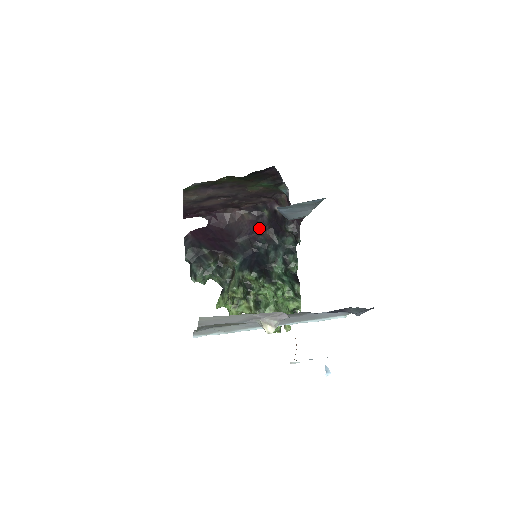
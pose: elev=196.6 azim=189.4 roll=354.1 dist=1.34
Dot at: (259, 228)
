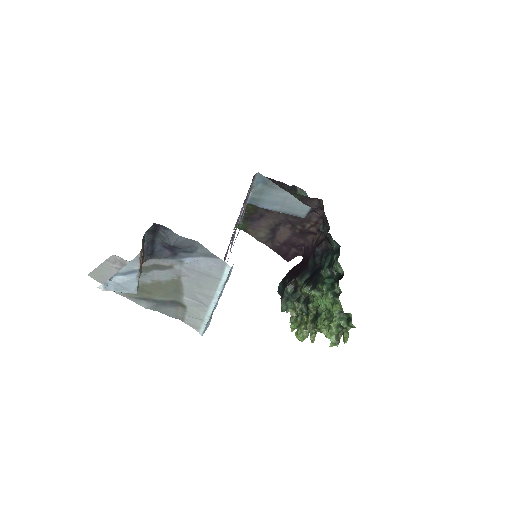
Dot at: (320, 243)
